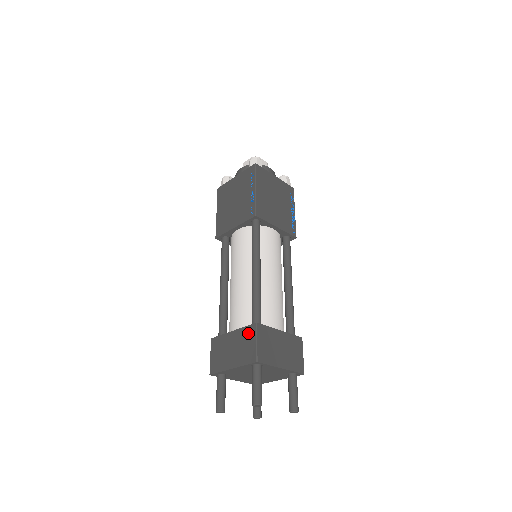
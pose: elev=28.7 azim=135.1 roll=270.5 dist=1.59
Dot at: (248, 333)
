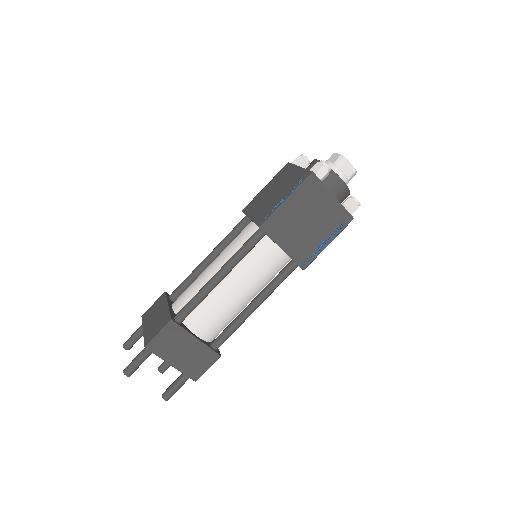
Dot at: (164, 320)
